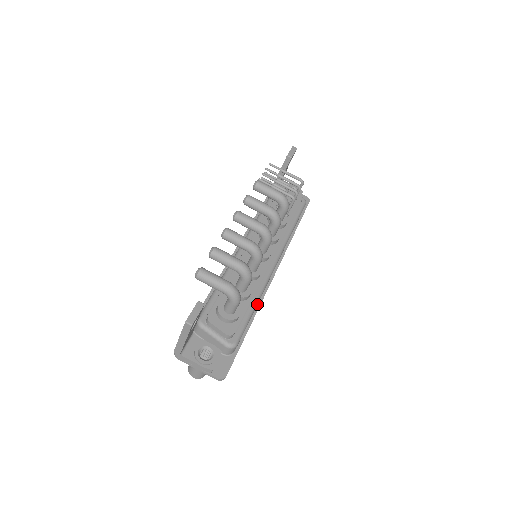
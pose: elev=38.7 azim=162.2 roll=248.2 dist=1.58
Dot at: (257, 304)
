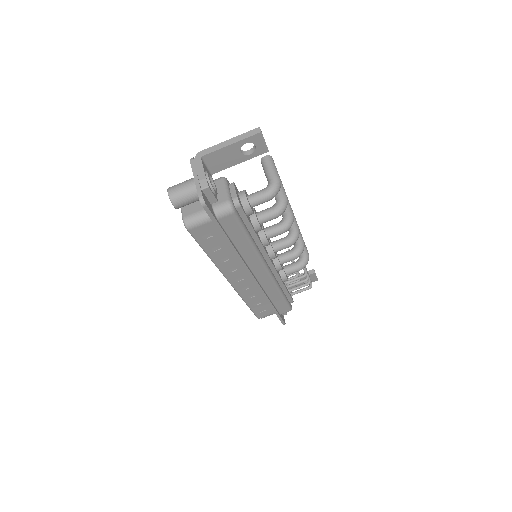
Dot at: (240, 254)
